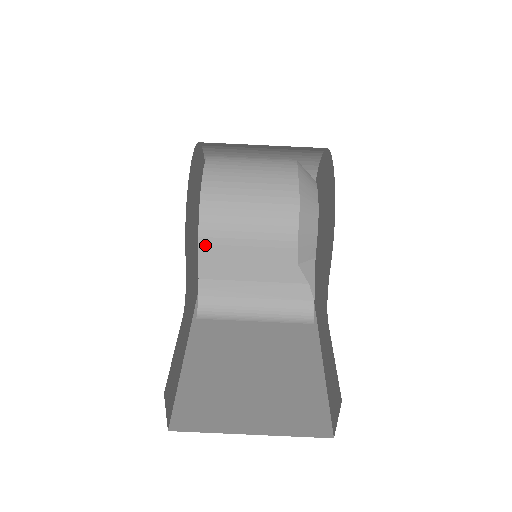
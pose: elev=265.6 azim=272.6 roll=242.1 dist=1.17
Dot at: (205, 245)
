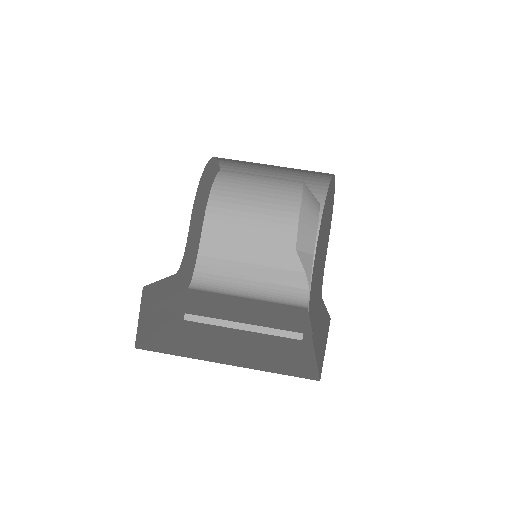
Dot at: (210, 221)
